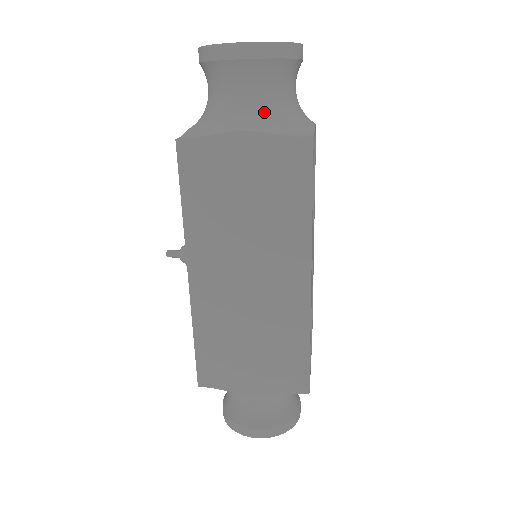
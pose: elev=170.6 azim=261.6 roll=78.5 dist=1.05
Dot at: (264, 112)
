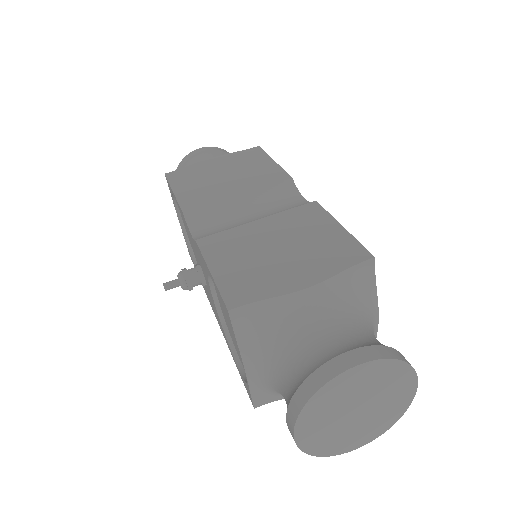
Dot at: occluded
